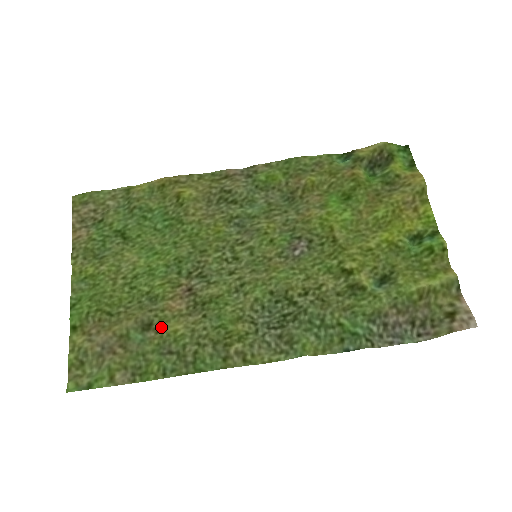
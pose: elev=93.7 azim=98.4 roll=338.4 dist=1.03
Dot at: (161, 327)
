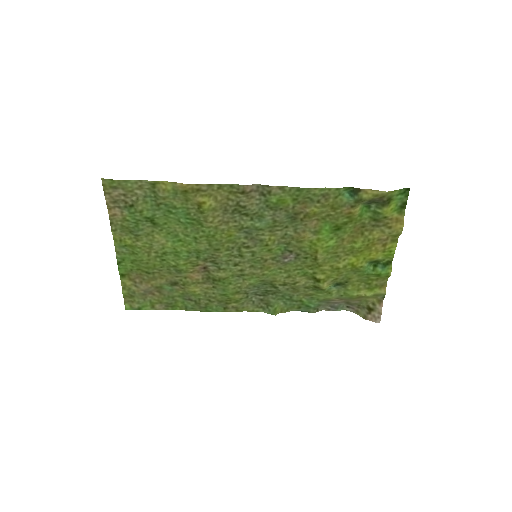
Dot at: (184, 287)
